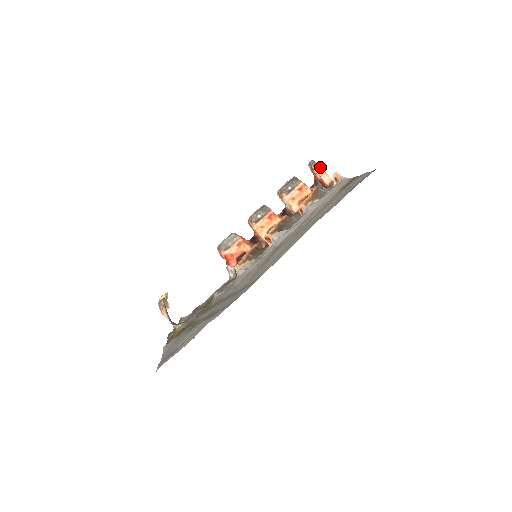
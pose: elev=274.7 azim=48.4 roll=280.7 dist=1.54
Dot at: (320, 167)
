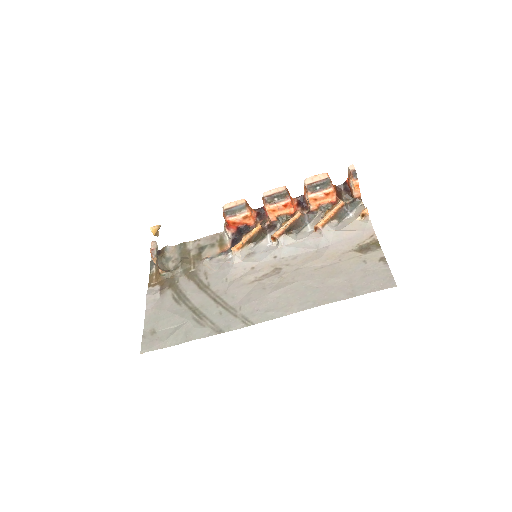
Dot at: (357, 182)
